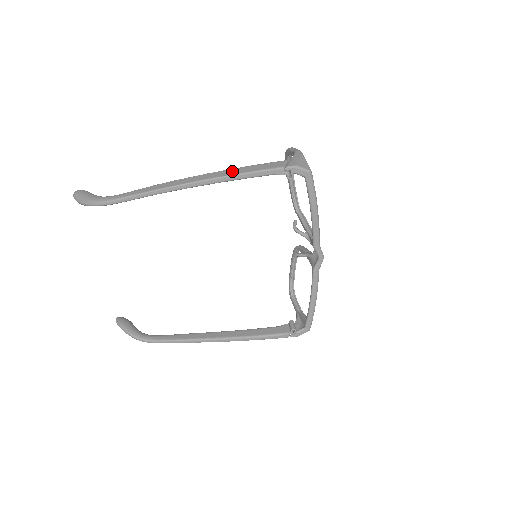
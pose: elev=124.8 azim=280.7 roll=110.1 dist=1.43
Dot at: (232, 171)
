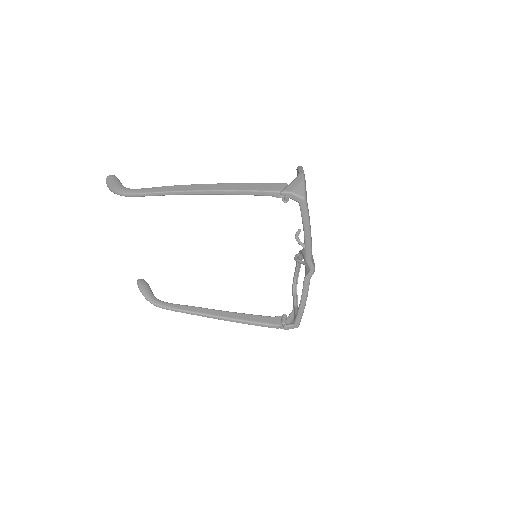
Dot at: (235, 186)
